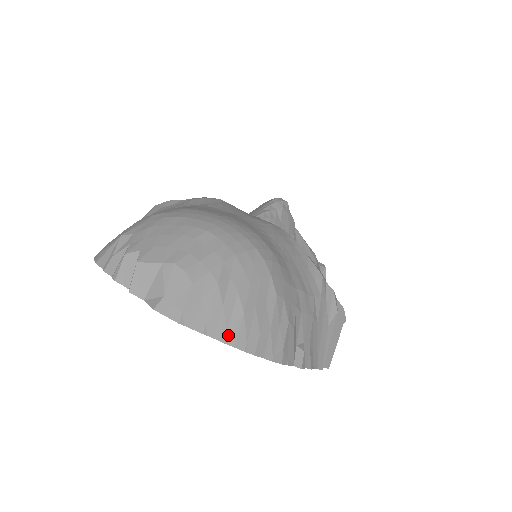
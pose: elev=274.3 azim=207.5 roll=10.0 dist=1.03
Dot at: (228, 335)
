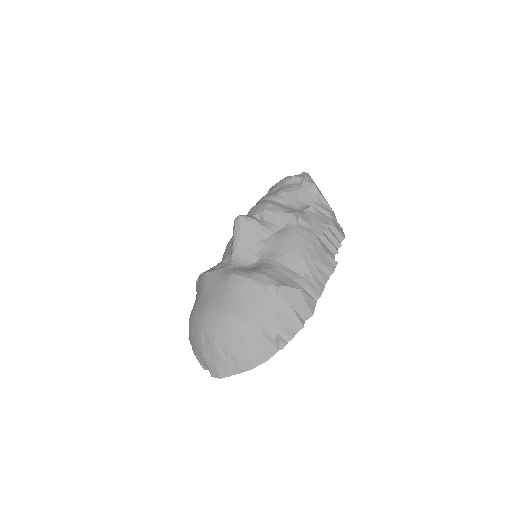
Dot at: (238, 370)
